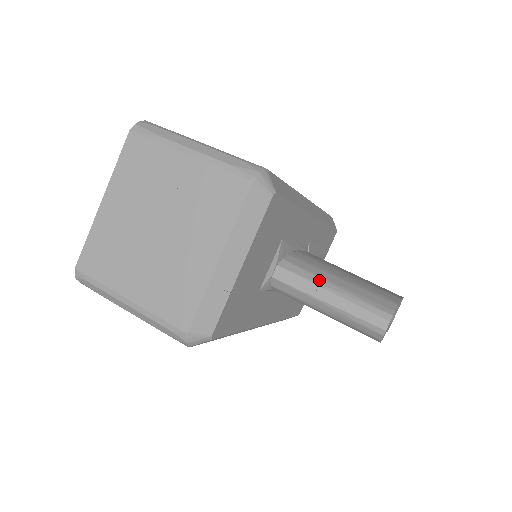
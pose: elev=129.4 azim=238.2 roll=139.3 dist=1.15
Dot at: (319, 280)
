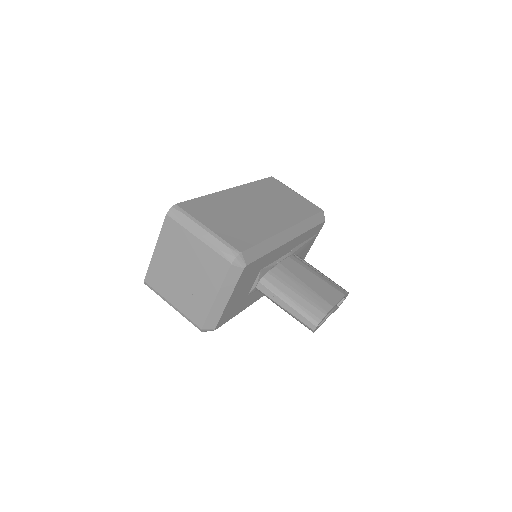
Dot at: (282, 295)
